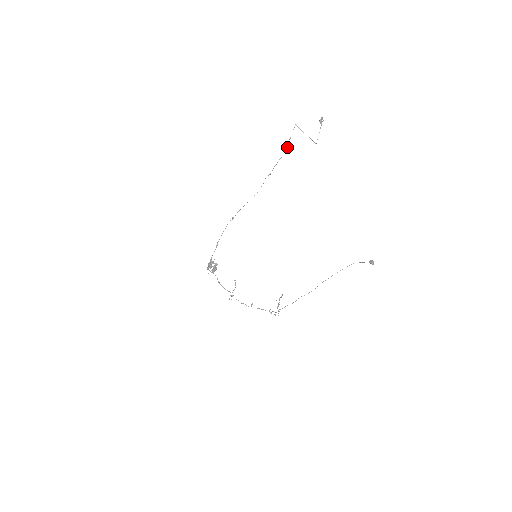
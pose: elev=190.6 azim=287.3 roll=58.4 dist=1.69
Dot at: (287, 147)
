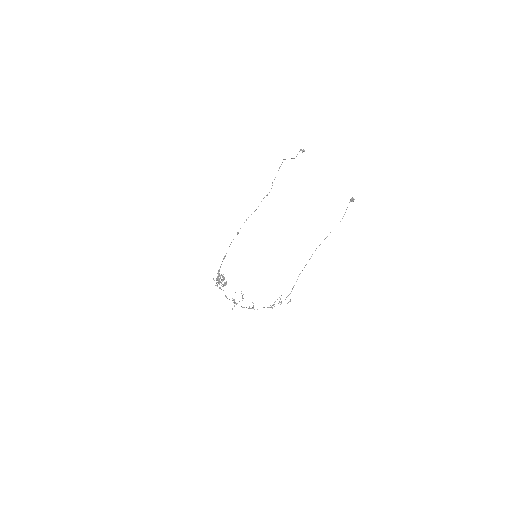
Dot at: occluded
